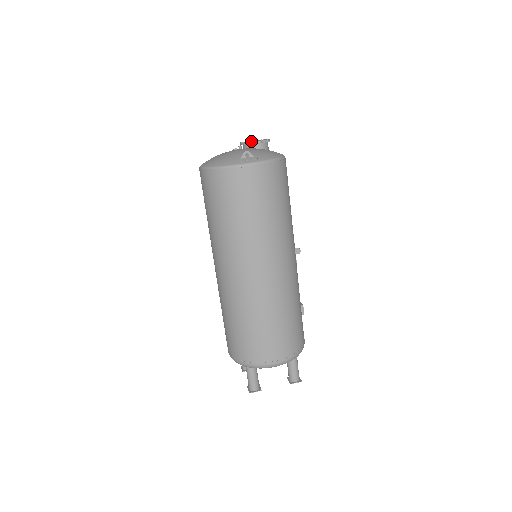
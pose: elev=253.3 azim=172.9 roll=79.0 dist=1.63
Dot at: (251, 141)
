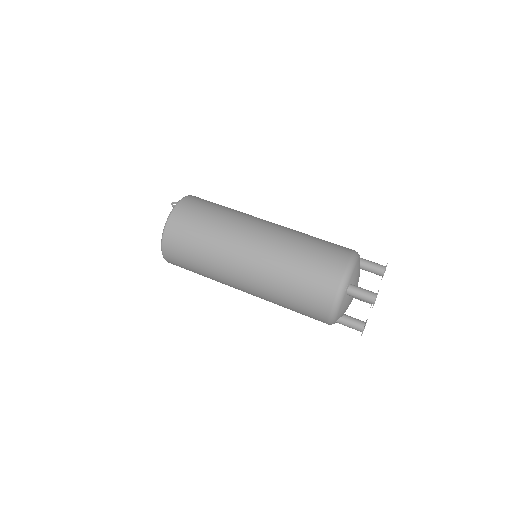
Dot at: occluded
